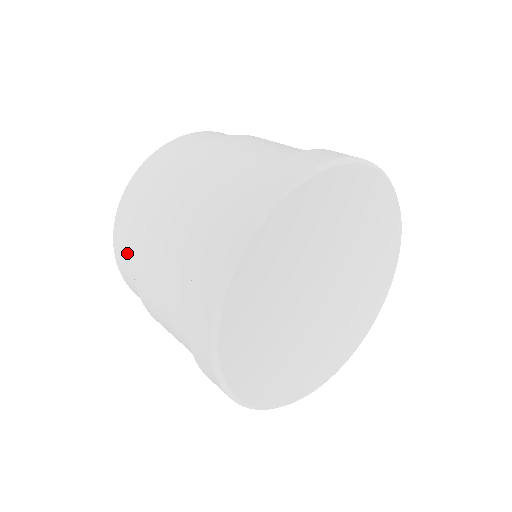
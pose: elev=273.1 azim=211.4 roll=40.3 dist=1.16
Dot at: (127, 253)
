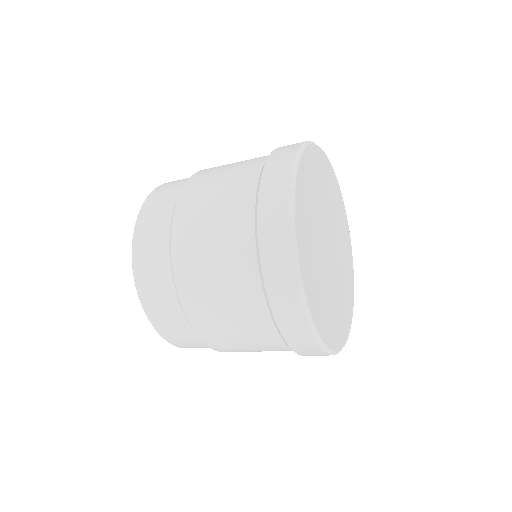
Dot at: (167, 309)
